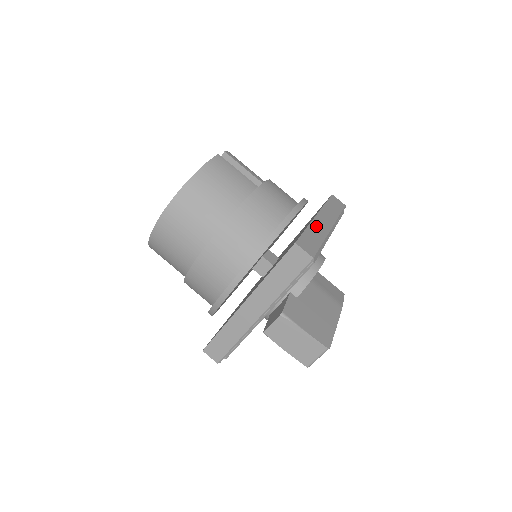
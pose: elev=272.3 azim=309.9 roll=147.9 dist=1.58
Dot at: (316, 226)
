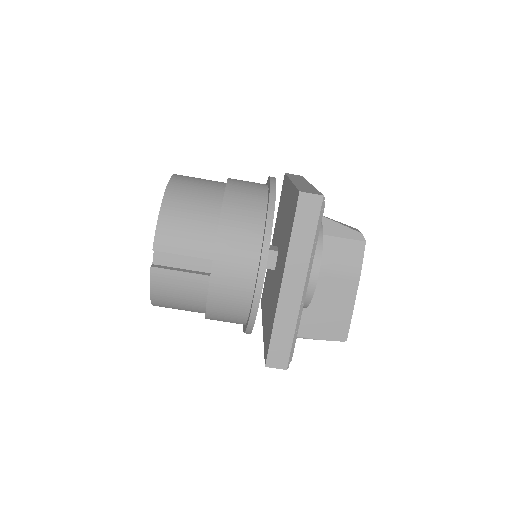
Dot at: (283, 310)
